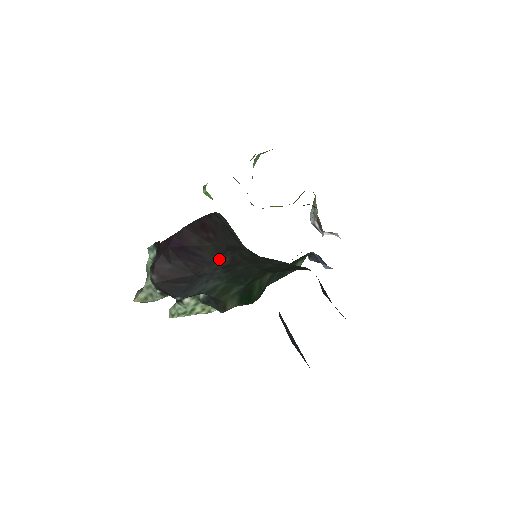
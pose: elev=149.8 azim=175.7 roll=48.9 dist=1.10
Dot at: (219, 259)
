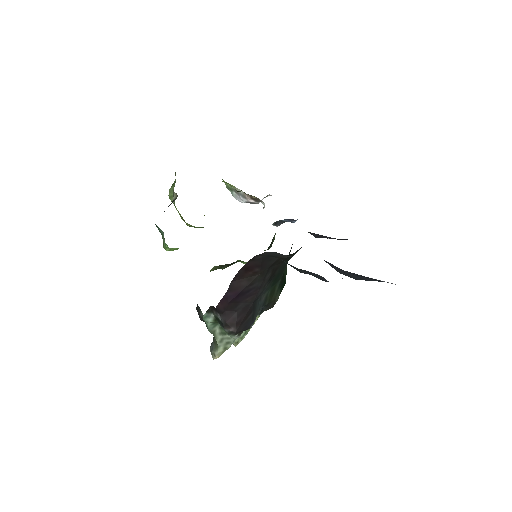
Dot at: (265, 279)
